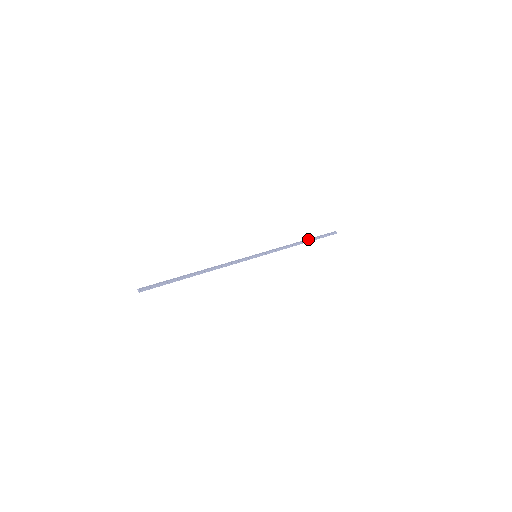
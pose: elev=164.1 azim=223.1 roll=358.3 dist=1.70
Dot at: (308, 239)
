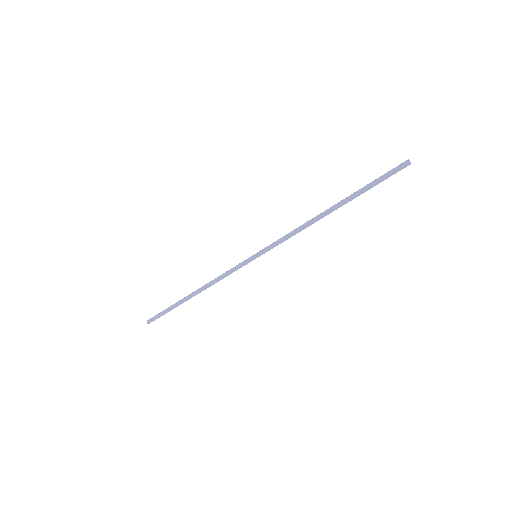
Dot at: (342, 201)
